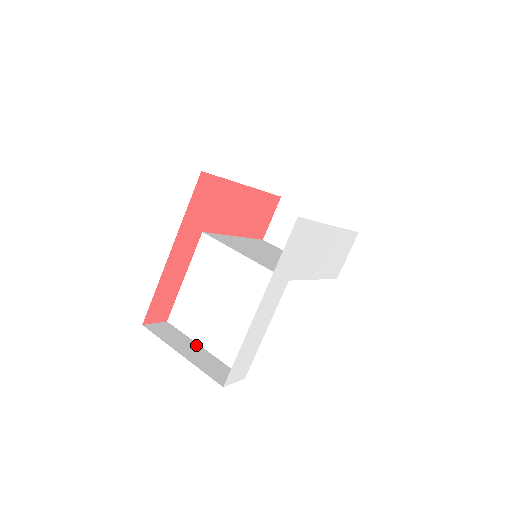
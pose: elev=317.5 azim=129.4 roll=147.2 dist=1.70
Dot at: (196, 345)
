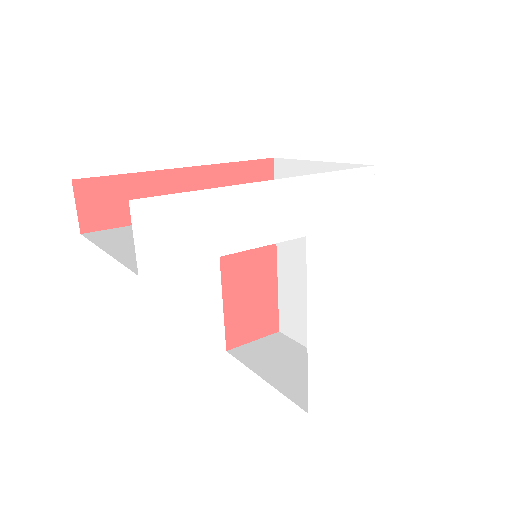
Dot at: occluded
